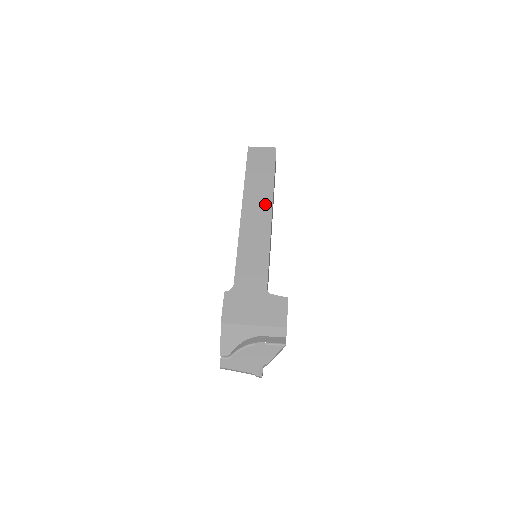
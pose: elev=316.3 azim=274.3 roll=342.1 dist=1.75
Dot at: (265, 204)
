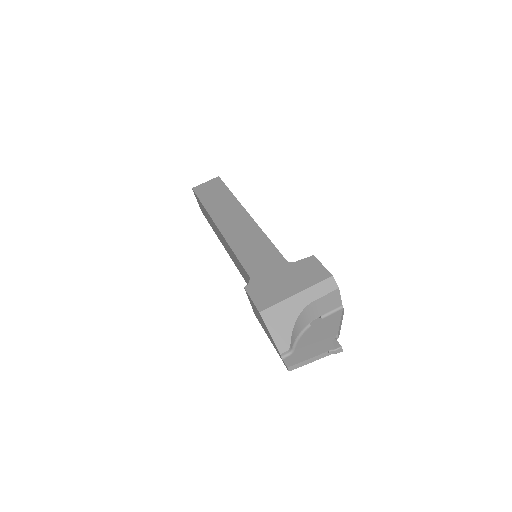
Dot at: (236, 211)
